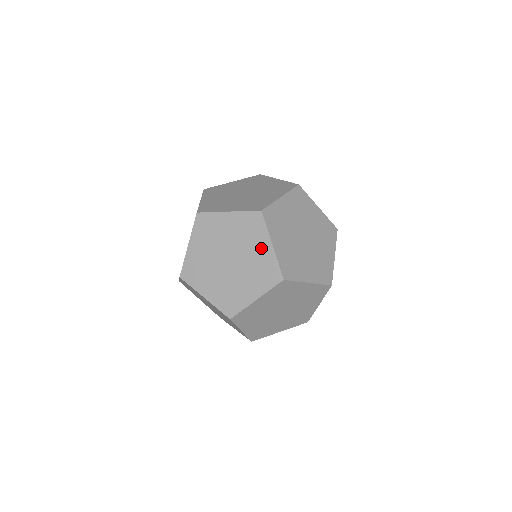
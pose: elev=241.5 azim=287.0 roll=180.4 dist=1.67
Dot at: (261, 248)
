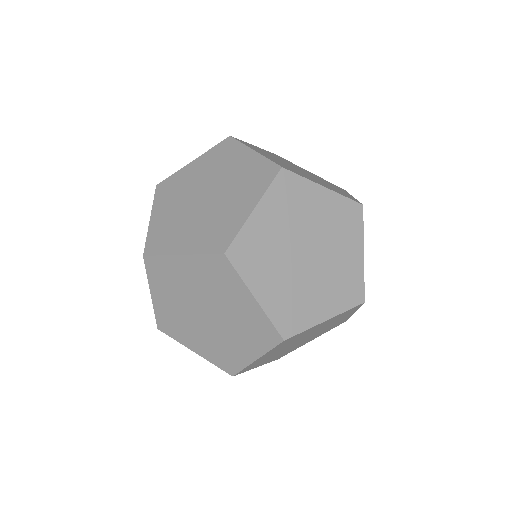
Dot at: (241, 302)
